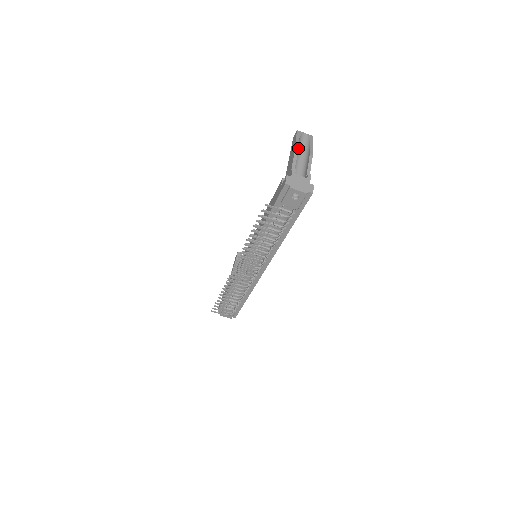
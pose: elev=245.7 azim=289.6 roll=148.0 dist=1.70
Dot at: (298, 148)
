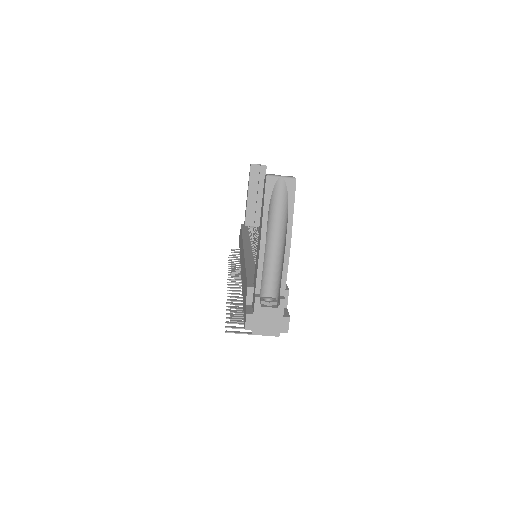
Dot at: (268, 223)
